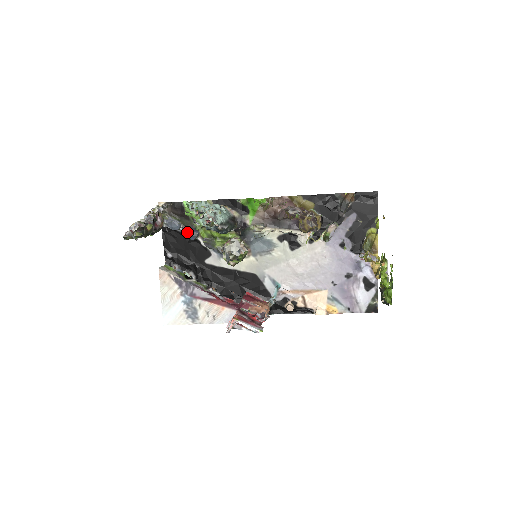
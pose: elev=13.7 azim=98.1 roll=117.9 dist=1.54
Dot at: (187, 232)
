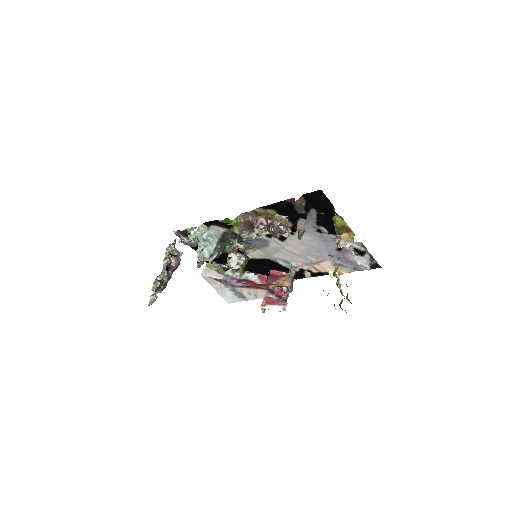
Dot at: occluded
